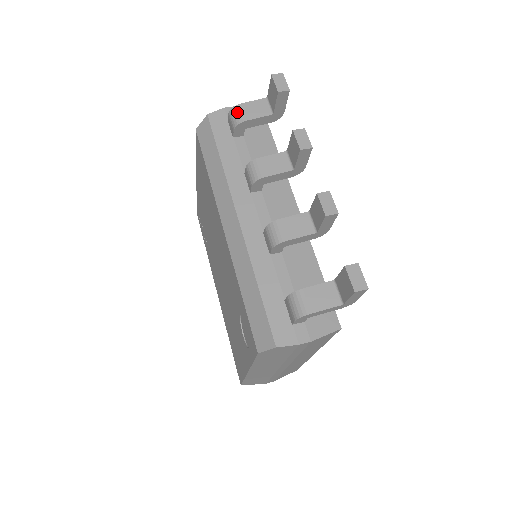
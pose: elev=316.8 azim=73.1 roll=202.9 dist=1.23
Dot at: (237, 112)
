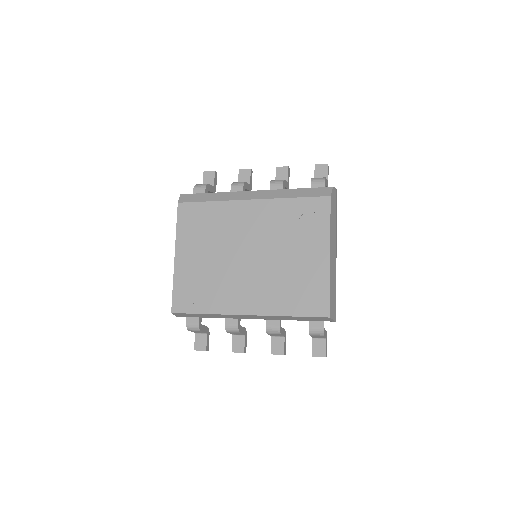
Dot at: (200, 184)
